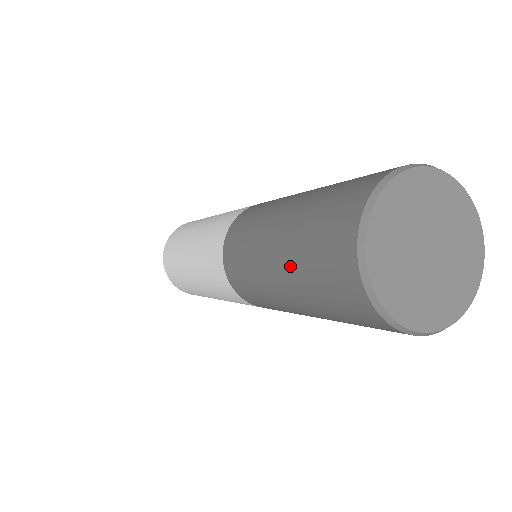
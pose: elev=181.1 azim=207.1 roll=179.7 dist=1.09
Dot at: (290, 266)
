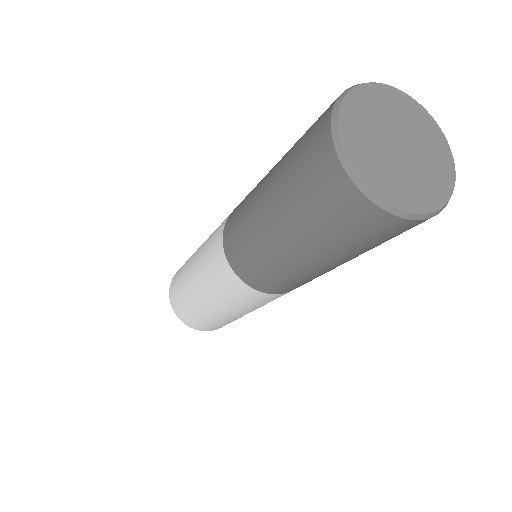
Dot at: (303, 236)
